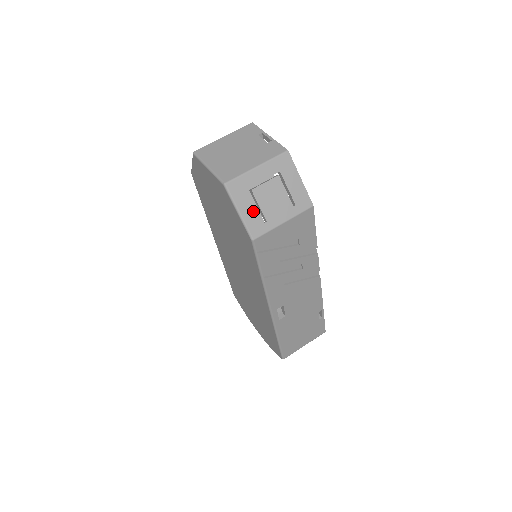
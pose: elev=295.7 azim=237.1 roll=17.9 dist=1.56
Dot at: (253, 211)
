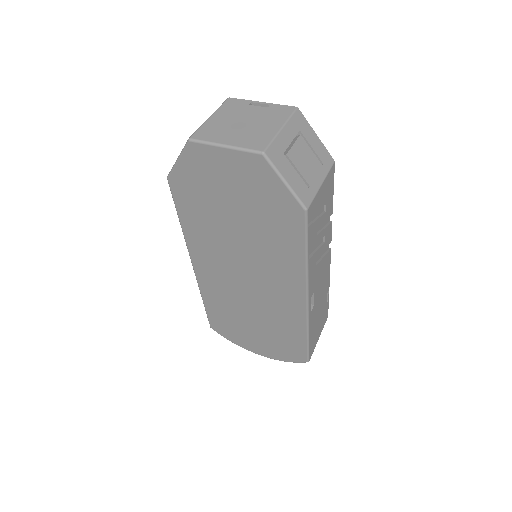
Dot at: (296, 178)
